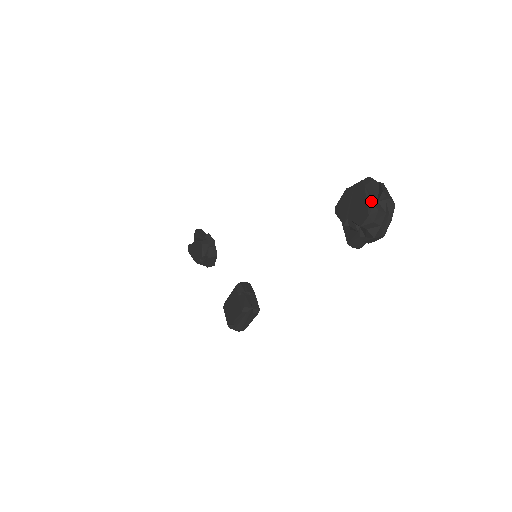
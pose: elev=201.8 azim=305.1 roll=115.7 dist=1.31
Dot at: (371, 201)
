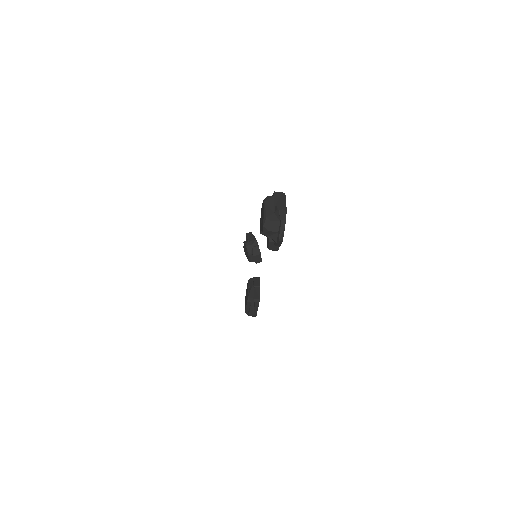
Dot at: (266, 214)
